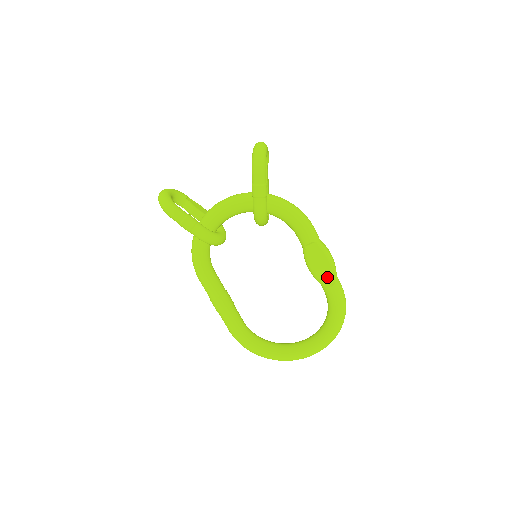
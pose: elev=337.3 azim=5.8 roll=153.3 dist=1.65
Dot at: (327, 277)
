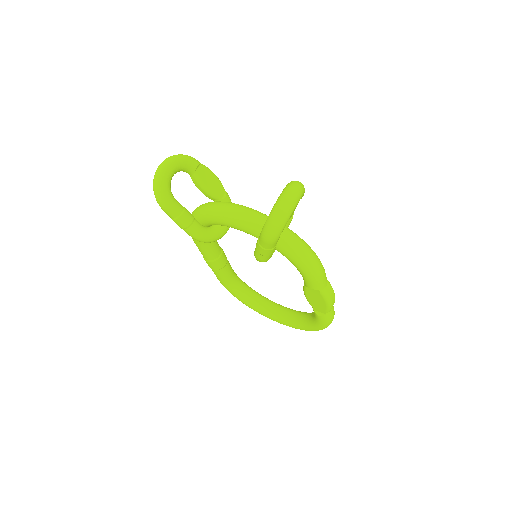
Dot at: (319, 308)
